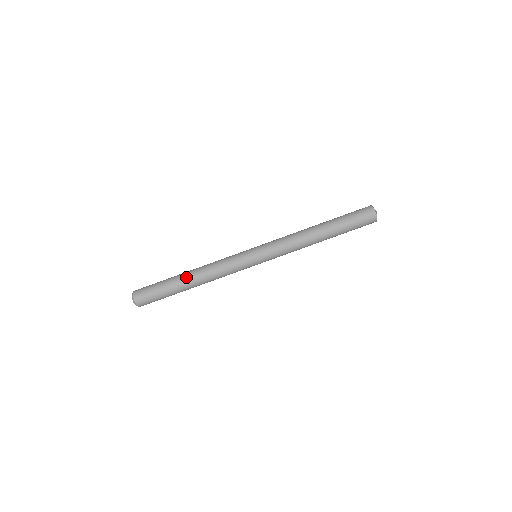
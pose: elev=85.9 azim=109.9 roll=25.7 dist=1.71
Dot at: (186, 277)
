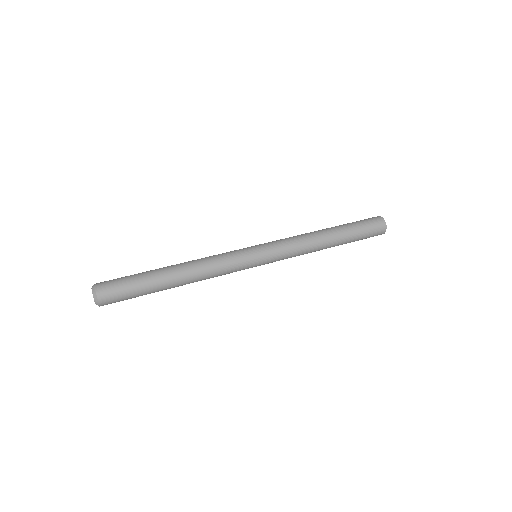
Dot at: (170, 268)
